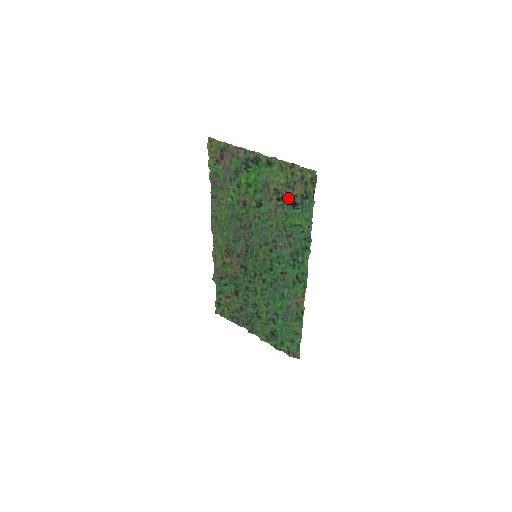
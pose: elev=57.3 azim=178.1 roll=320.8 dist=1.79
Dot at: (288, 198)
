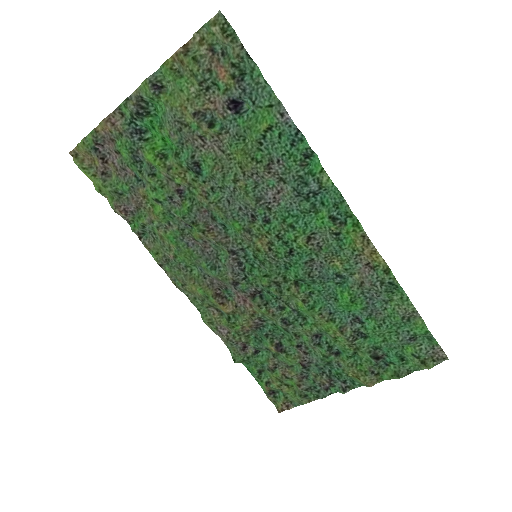
Dot at: (220, 105)
